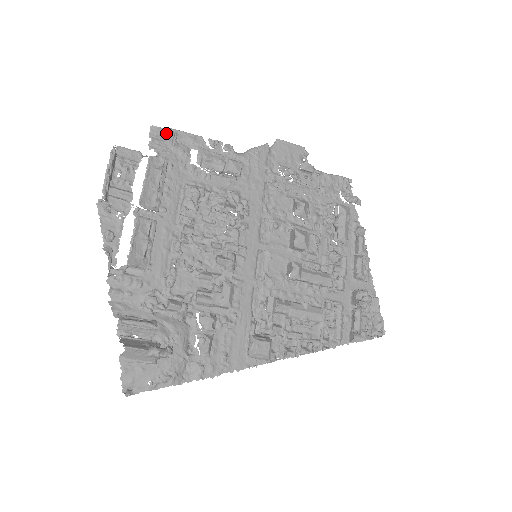
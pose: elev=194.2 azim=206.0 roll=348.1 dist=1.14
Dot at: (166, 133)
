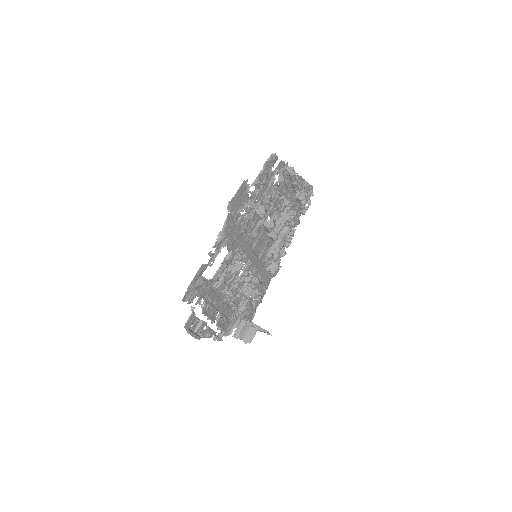
Dot at: (189, 291)
